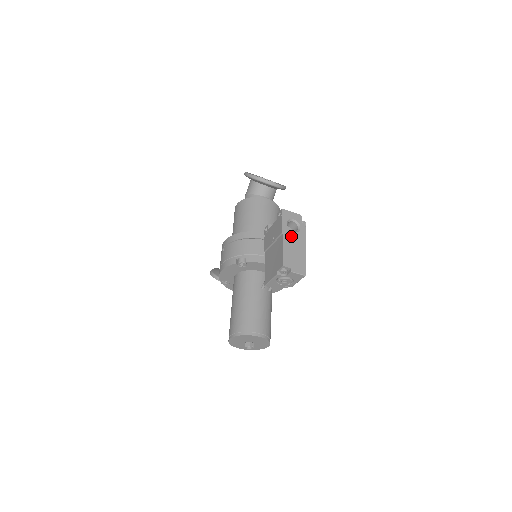
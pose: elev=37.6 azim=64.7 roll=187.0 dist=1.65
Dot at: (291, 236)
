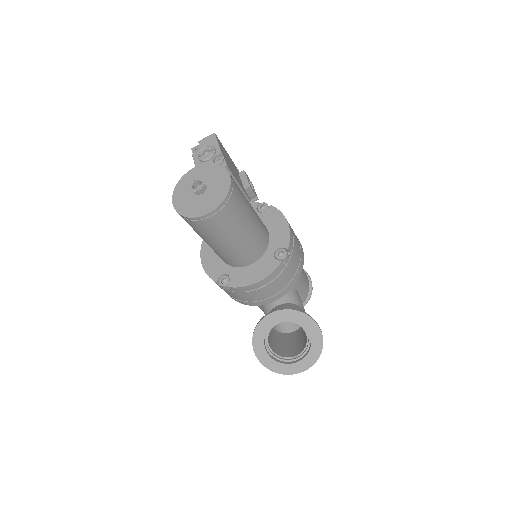
Dot at: occluded
